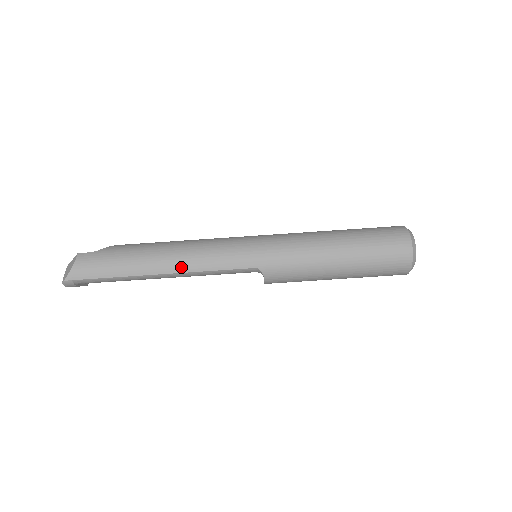
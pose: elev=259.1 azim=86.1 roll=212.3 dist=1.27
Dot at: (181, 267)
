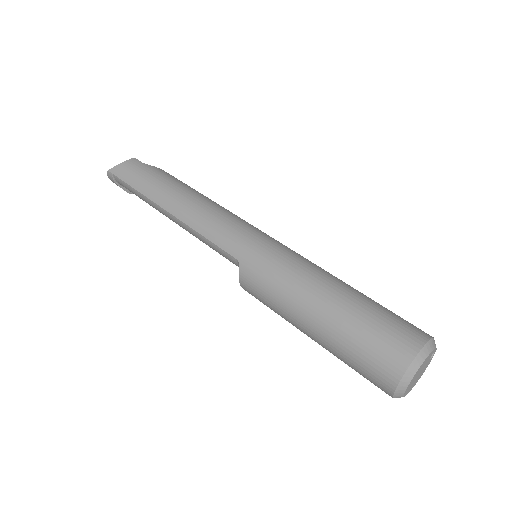
Dot at: (183, 214)
